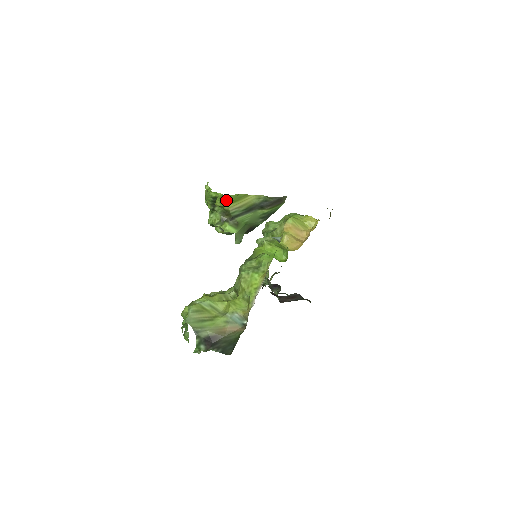
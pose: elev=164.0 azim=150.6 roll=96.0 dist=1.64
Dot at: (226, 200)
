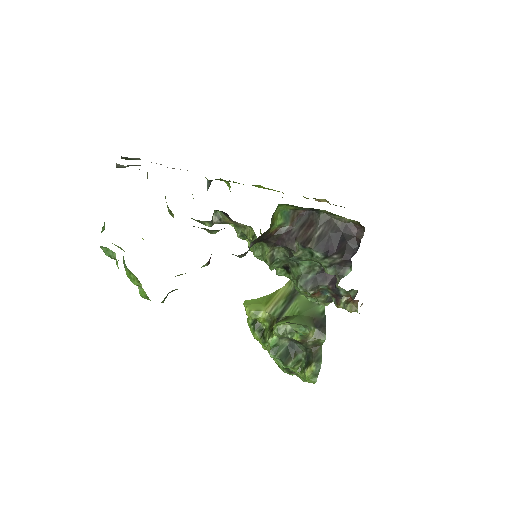
Dot at: (253, 304)
